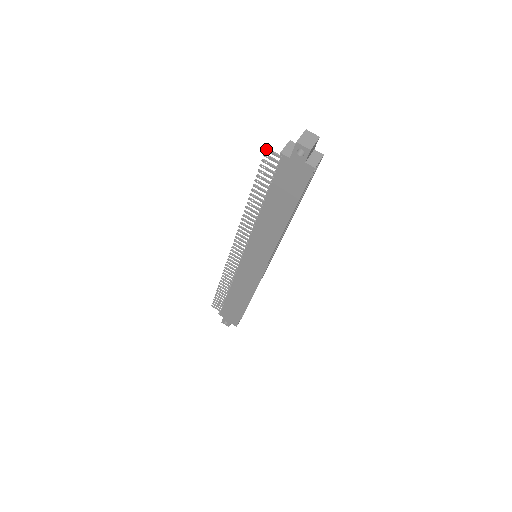
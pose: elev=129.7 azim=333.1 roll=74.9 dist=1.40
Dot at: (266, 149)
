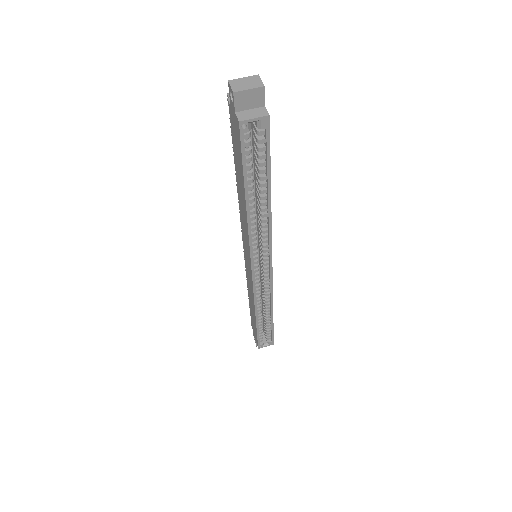
Dot at: (227, 95)
